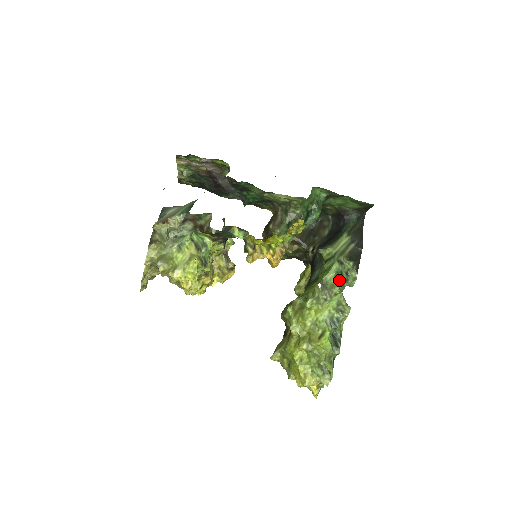
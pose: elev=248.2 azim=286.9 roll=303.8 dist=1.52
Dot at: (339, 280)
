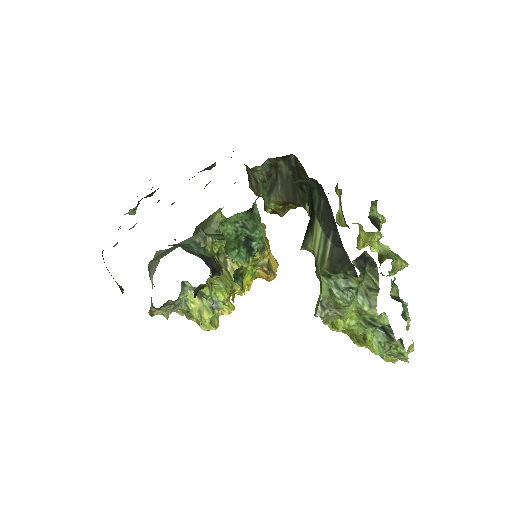
Dot at: (337, 300)
